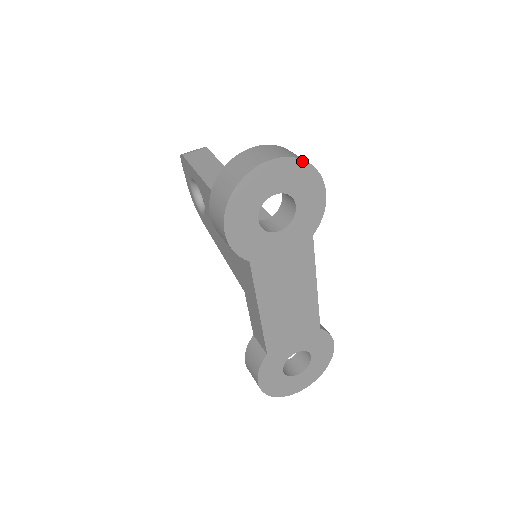
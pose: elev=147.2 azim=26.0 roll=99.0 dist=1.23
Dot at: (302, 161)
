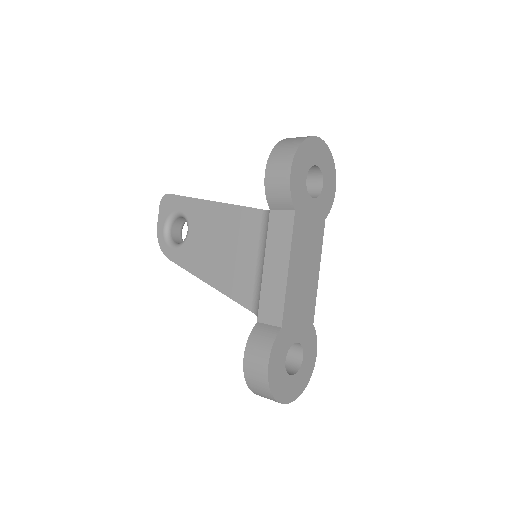
Dot at: (331, 154)
